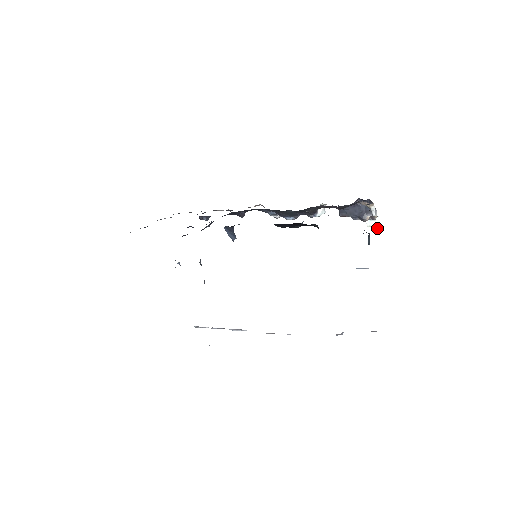
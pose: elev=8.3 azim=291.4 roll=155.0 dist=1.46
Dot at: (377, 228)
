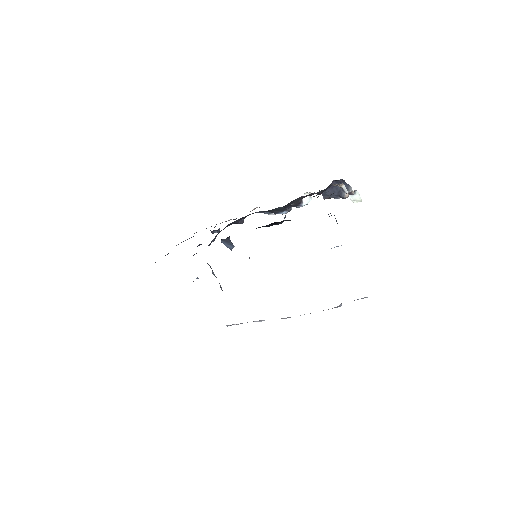
Dot at: (360, 200)
